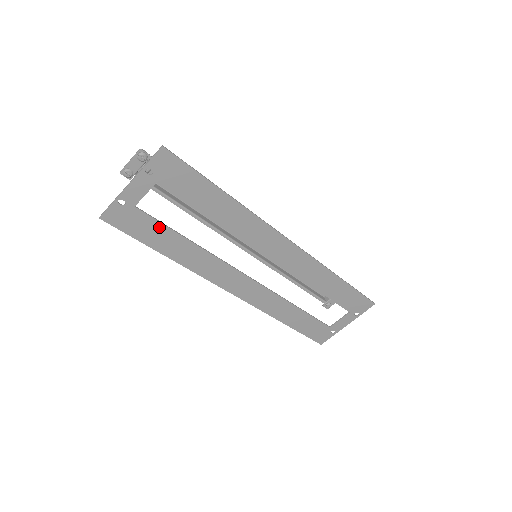
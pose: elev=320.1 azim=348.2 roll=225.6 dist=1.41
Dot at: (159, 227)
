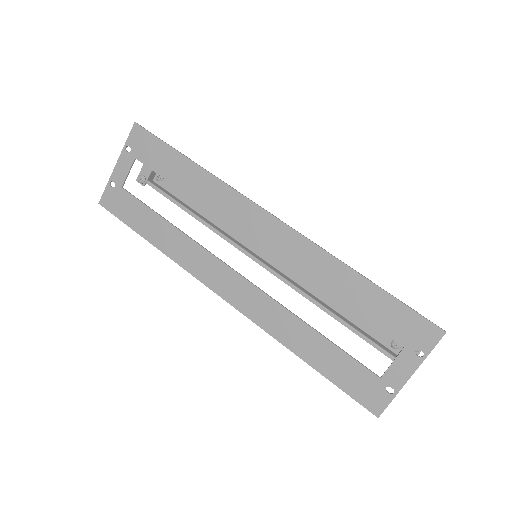
Dot at: (142, 208)
